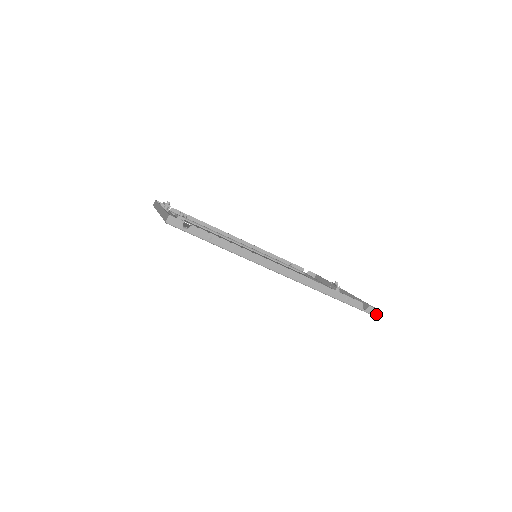
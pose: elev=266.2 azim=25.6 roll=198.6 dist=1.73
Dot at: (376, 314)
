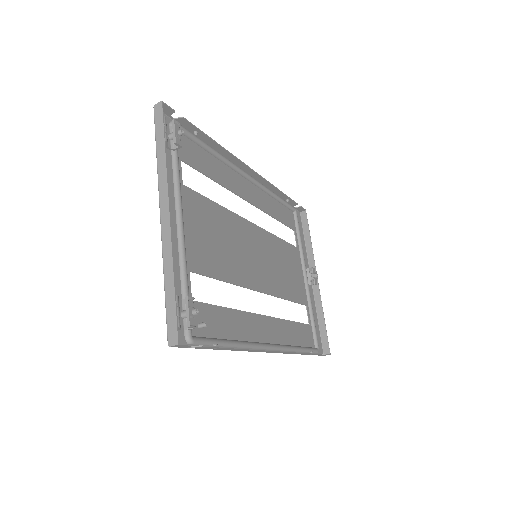
Dot at: (325, 355)
